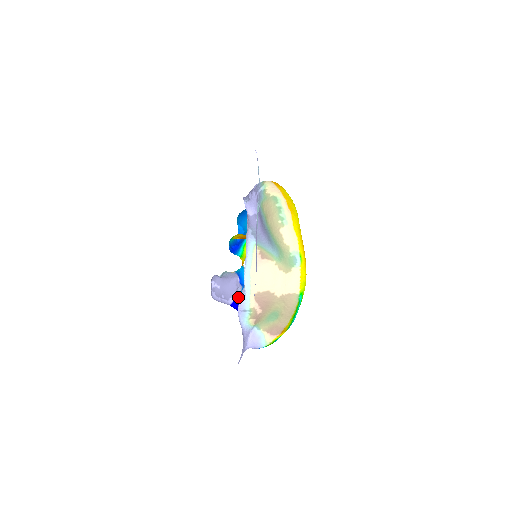
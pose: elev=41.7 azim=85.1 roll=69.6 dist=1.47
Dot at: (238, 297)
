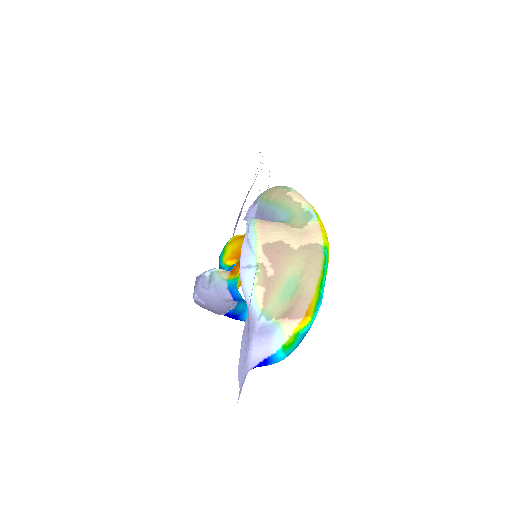
Dot at: (232, 310)
